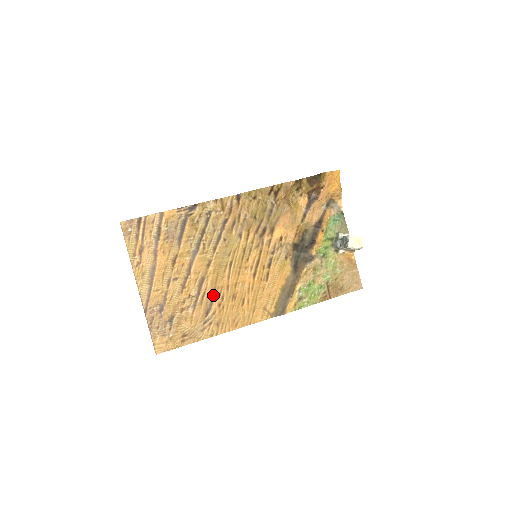
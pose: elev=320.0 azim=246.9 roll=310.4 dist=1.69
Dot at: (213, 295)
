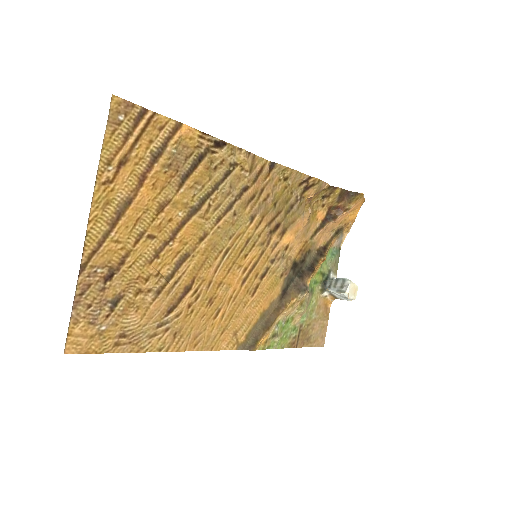
Dot at: (188, 287)
